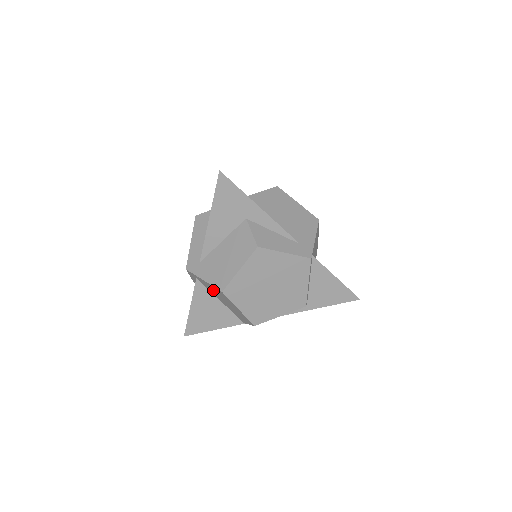
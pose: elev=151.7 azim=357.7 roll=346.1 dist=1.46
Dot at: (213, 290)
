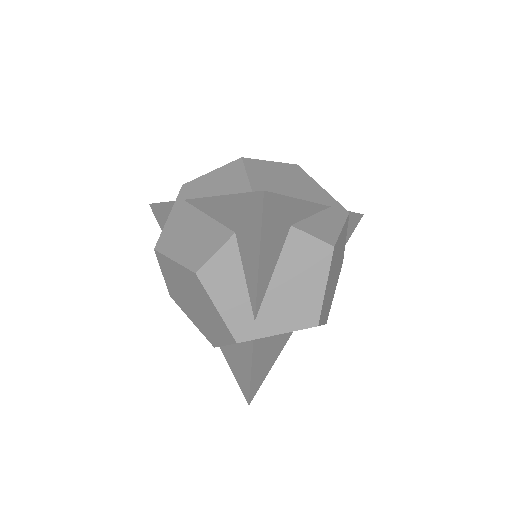
Dot at: occluded
